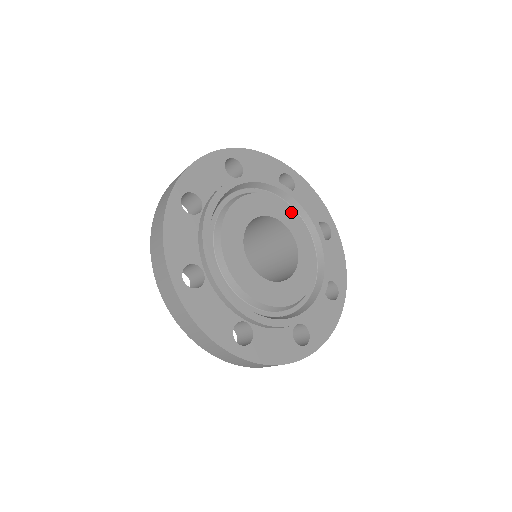
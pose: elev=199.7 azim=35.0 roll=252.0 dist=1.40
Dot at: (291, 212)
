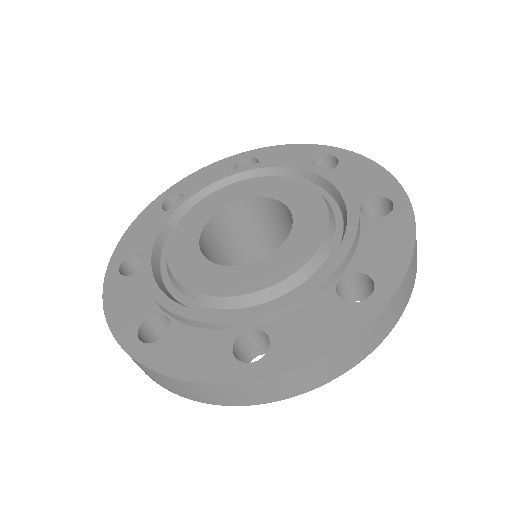
Dot at: (257, 182)
